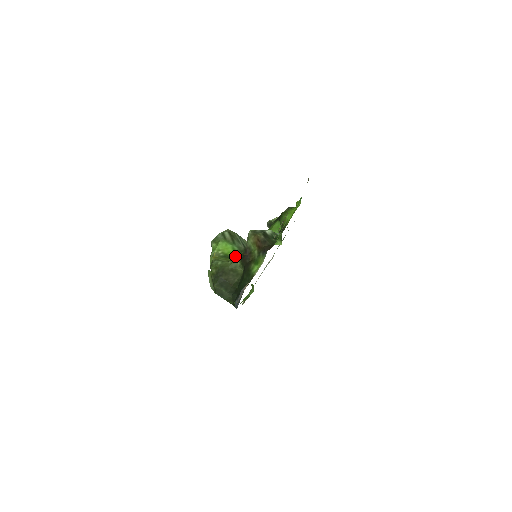
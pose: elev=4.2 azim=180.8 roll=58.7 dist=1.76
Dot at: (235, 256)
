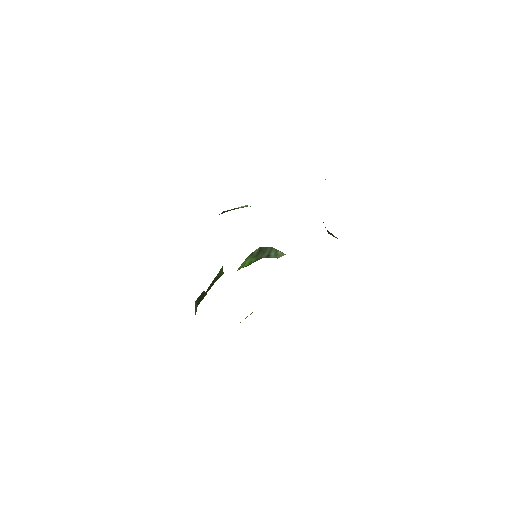
Dot at: (243, 267)
